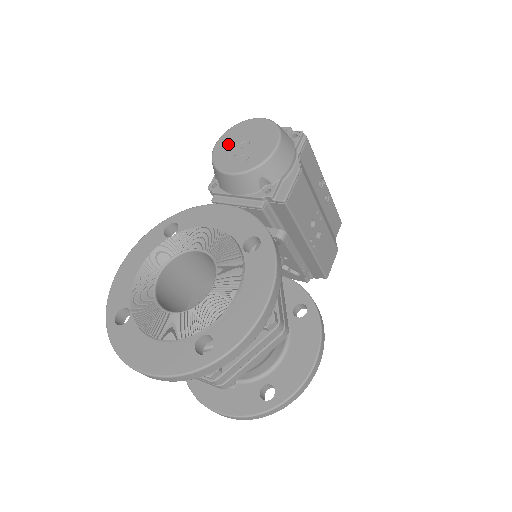
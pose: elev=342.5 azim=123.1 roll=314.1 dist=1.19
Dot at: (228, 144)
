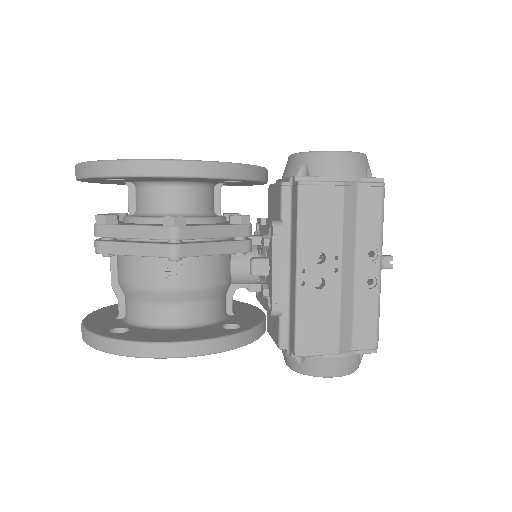
Dot at: occluded
